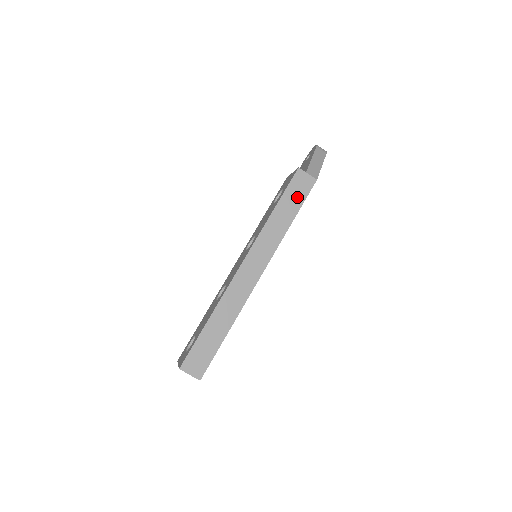
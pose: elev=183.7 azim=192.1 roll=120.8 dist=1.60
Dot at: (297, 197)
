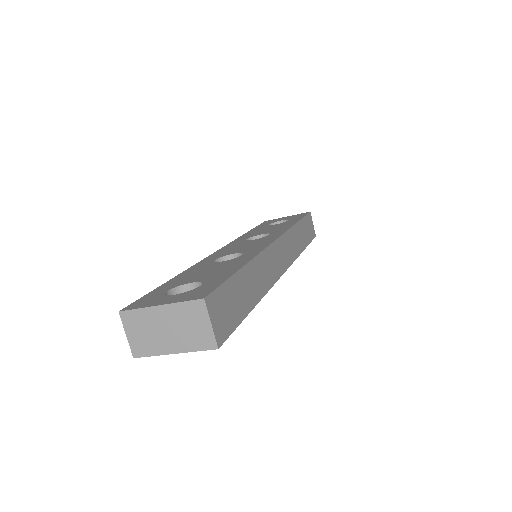
Dot at: (308, 233)
